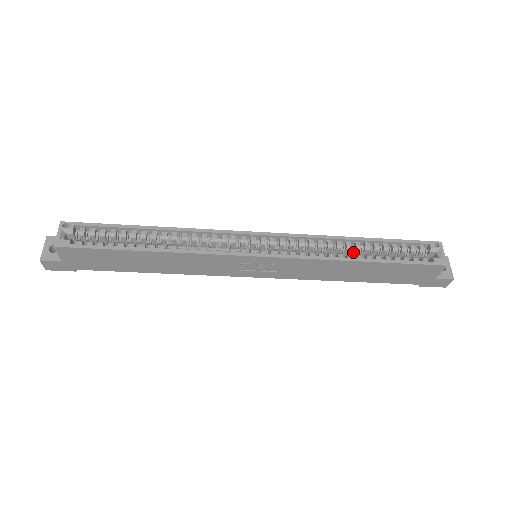
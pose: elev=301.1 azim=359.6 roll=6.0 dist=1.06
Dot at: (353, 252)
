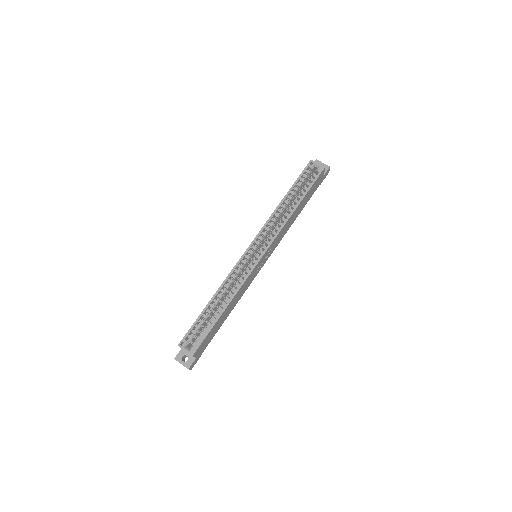
Dot at: (287, 207)
